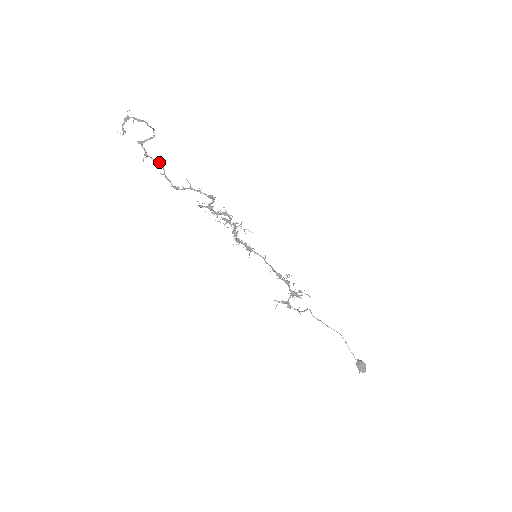
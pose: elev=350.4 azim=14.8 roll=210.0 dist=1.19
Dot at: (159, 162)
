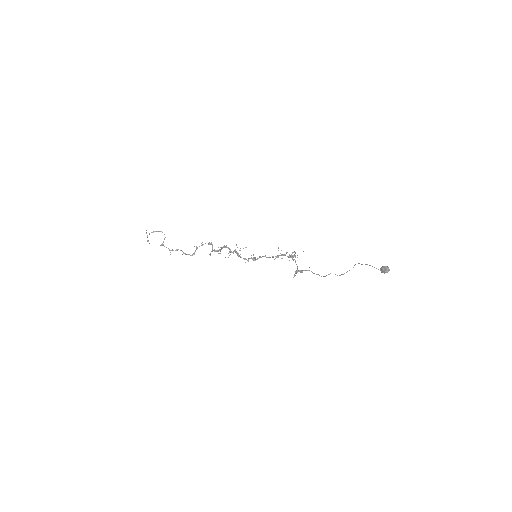
Dot at: (177, 249)
